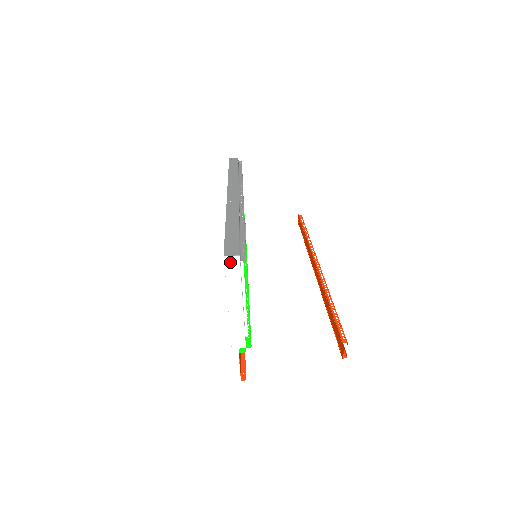
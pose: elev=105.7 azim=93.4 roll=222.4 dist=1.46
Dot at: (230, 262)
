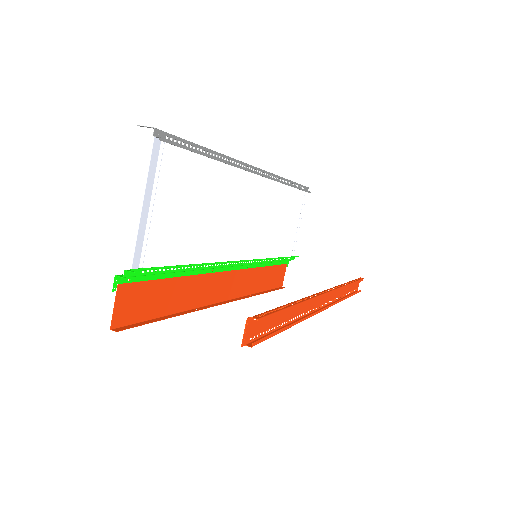
Dot at: (142, 135)
